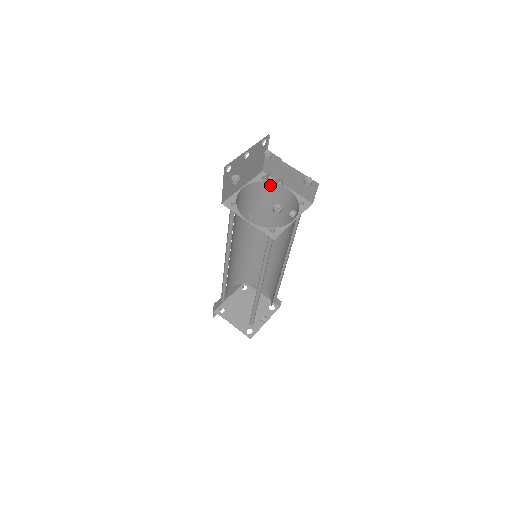
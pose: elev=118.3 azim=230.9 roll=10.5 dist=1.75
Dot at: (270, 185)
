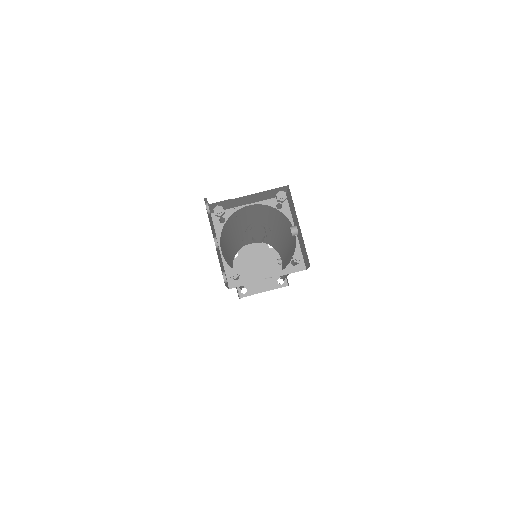
Dot at: (261, 241)
